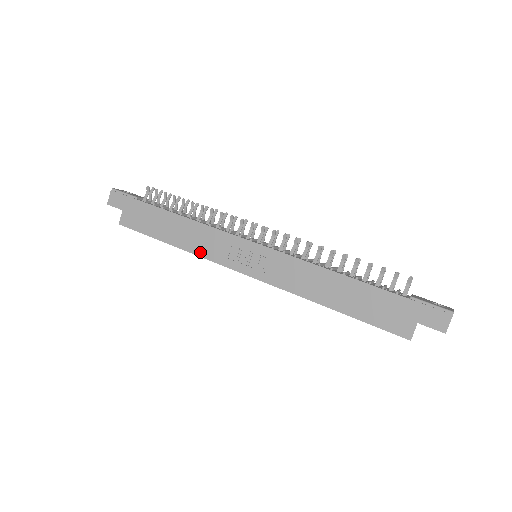
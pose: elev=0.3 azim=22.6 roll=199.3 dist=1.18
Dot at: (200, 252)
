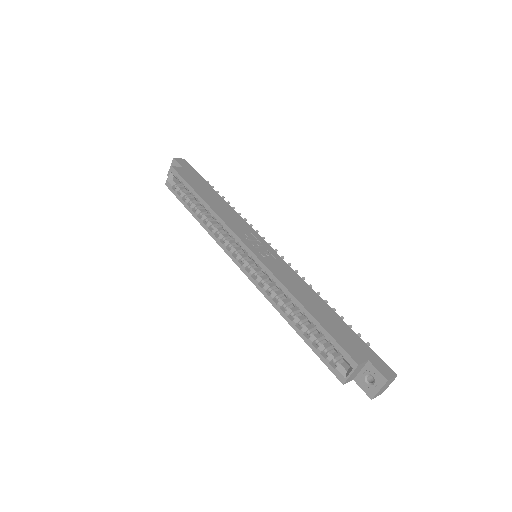
Dot at: (223, 217)
